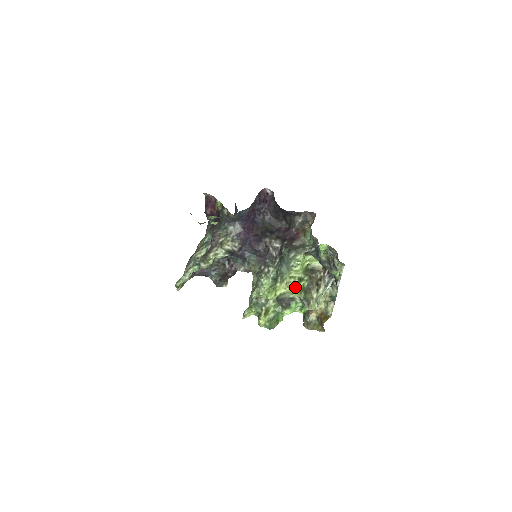
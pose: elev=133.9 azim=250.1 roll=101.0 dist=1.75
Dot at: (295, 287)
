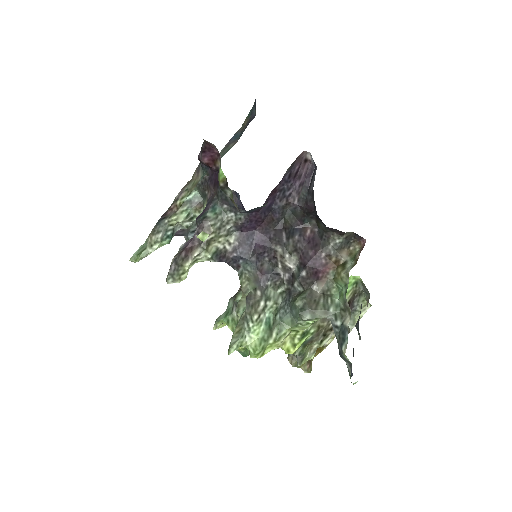
Dot at: (293, 344)
